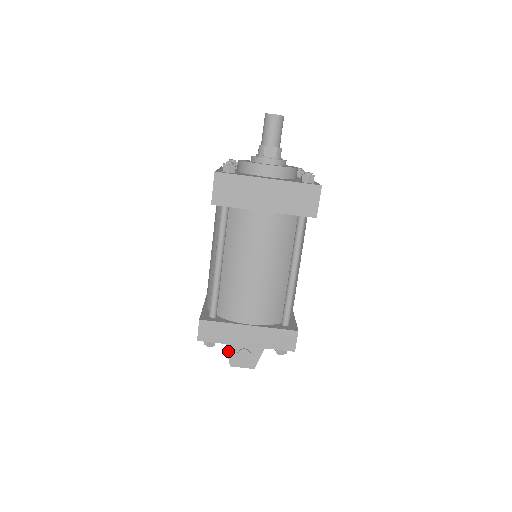
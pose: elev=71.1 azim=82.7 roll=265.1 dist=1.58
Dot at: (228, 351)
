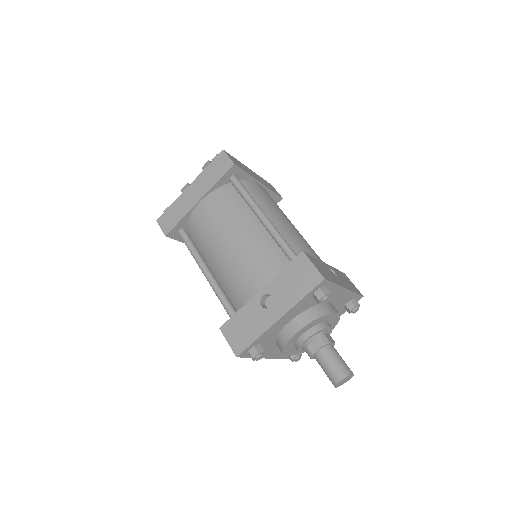
Dot at: occluded
